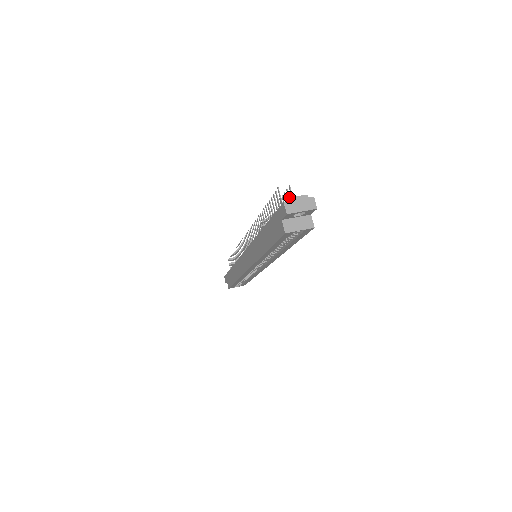
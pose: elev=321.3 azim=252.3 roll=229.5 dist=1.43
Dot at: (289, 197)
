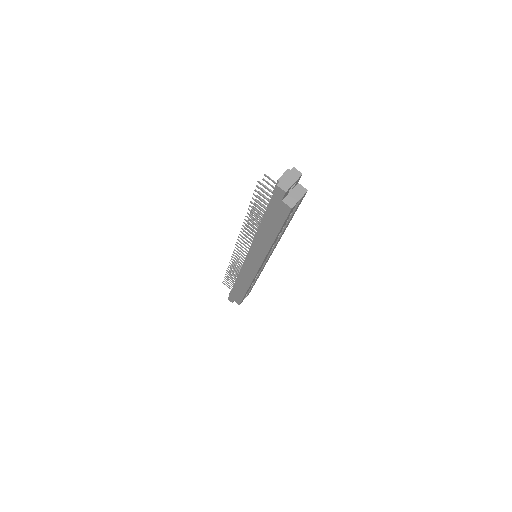
Dot at: (269, 183)
